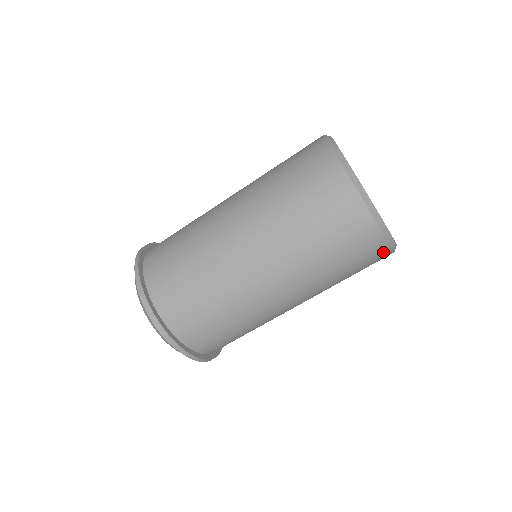
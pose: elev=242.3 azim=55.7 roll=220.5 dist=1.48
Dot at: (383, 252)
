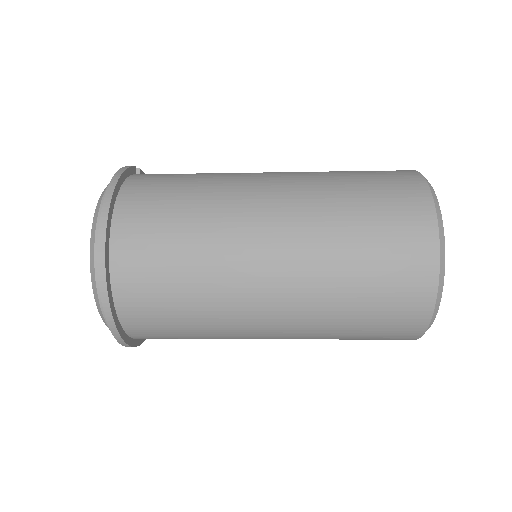
Dot at: occluded
